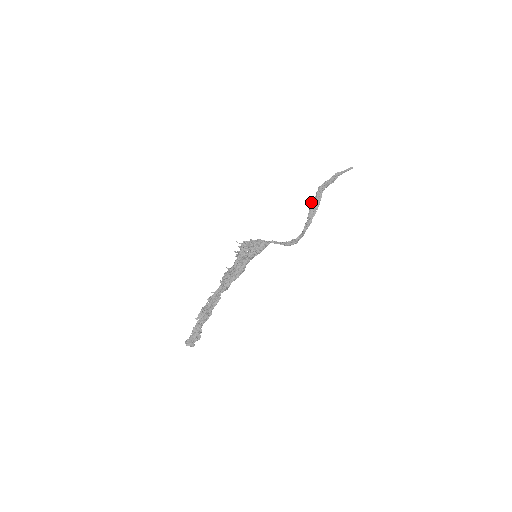
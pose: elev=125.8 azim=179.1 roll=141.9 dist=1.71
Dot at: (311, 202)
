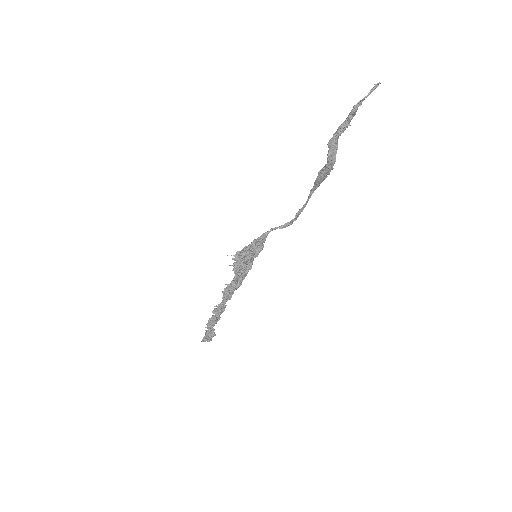
Dot at: (320, 170)
